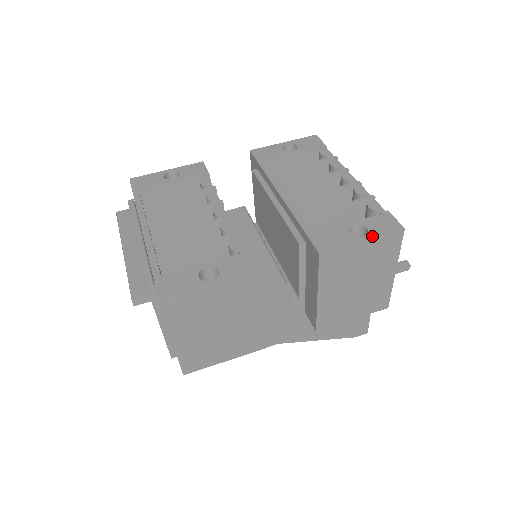
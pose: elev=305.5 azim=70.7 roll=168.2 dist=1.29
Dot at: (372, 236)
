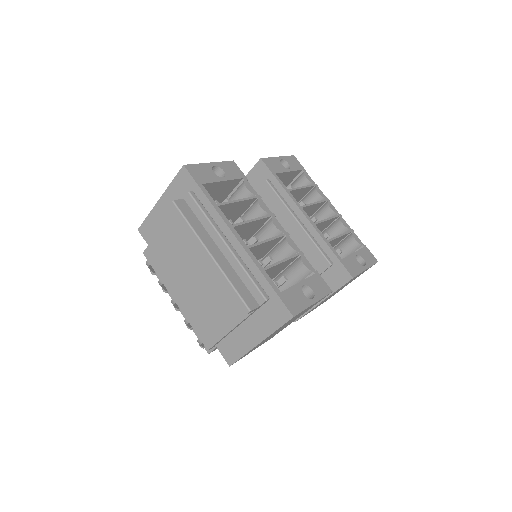
Dot at: (369, 266)
